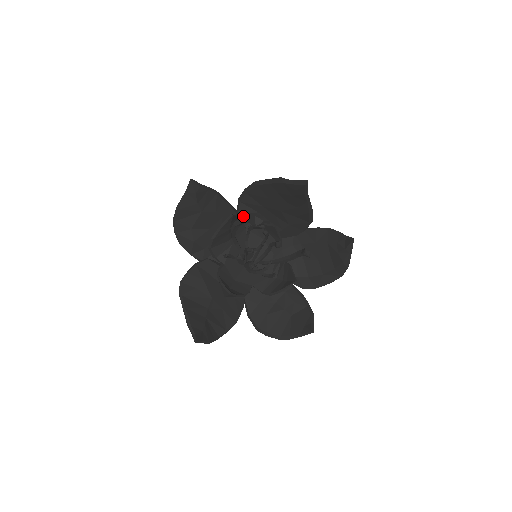
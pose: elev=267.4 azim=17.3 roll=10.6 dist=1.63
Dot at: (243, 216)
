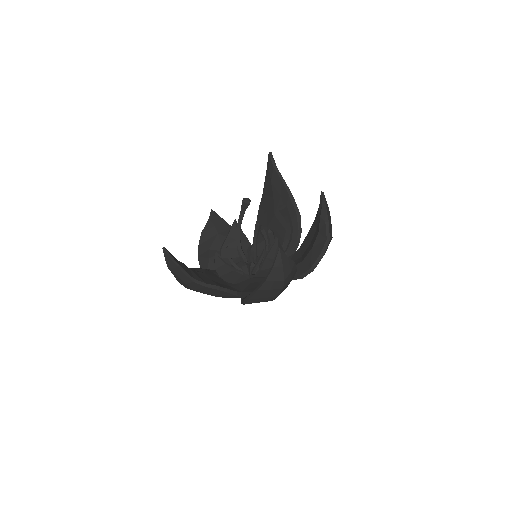
Dot at: occluded
